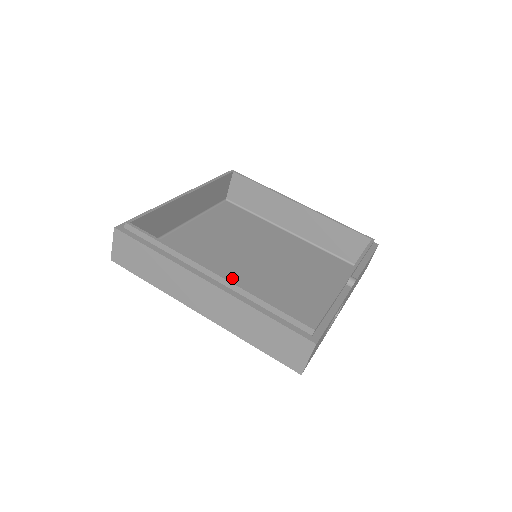
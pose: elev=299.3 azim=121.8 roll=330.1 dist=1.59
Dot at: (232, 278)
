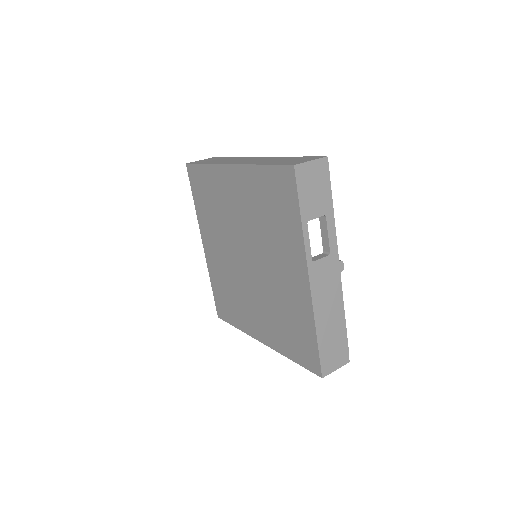
Dot at: occluded
